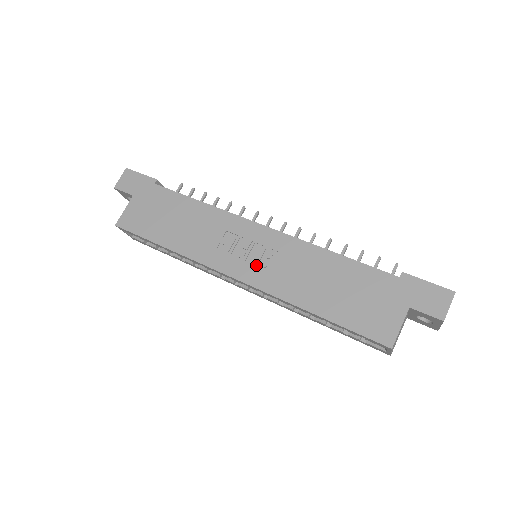
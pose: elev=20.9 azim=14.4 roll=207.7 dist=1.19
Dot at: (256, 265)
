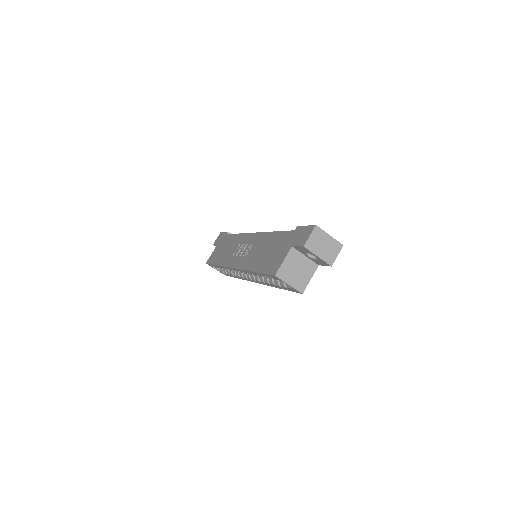
Dot at: (243, 256)
